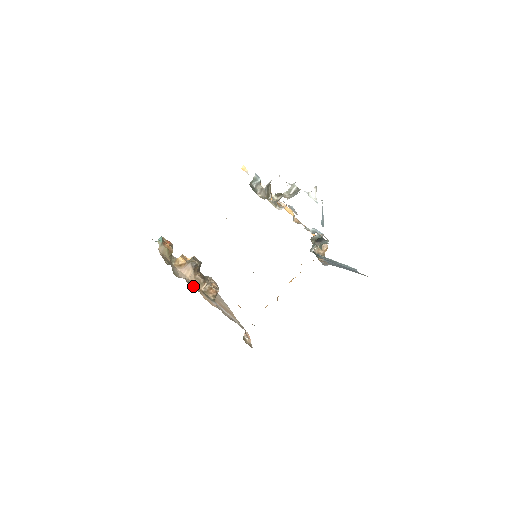
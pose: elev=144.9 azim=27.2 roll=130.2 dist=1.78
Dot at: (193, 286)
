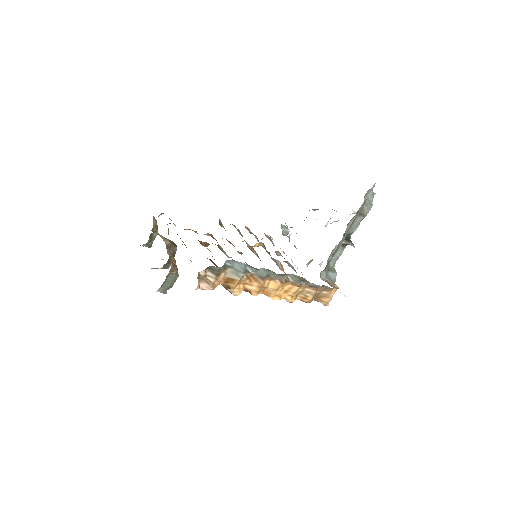
Dot at: (168, 234)
